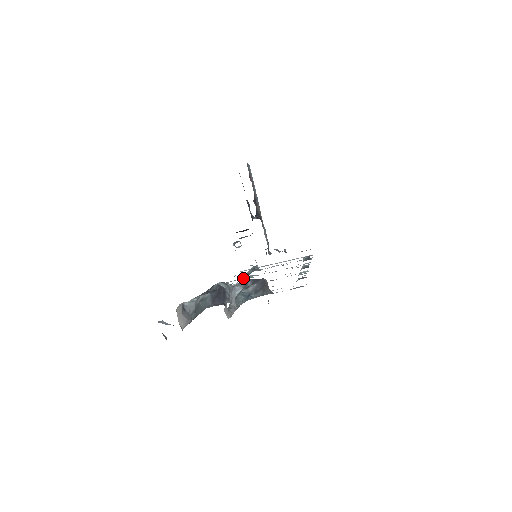
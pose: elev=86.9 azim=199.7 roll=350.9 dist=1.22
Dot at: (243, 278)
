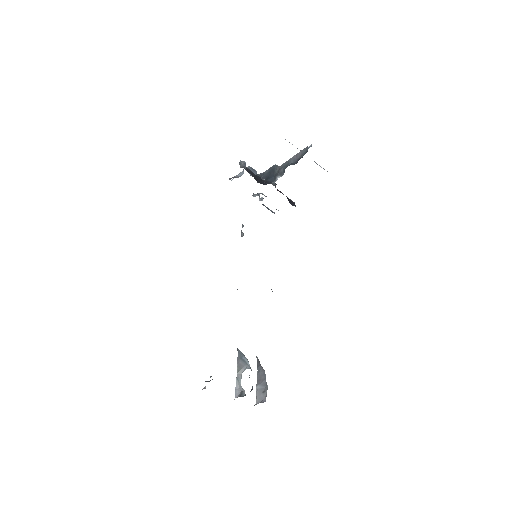
Dot at: occluded
